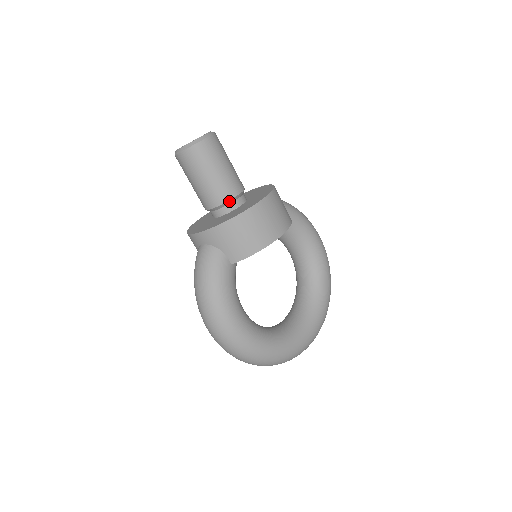
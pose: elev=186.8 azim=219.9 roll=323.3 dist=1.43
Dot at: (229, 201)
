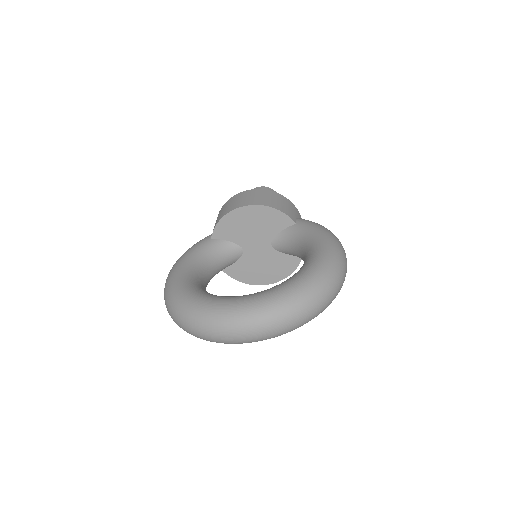
Dot at: occluded
